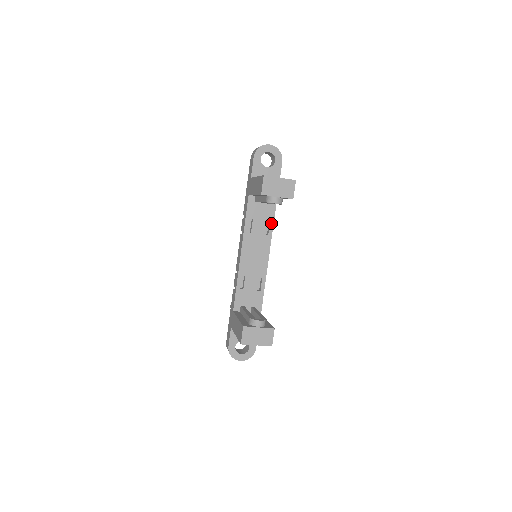
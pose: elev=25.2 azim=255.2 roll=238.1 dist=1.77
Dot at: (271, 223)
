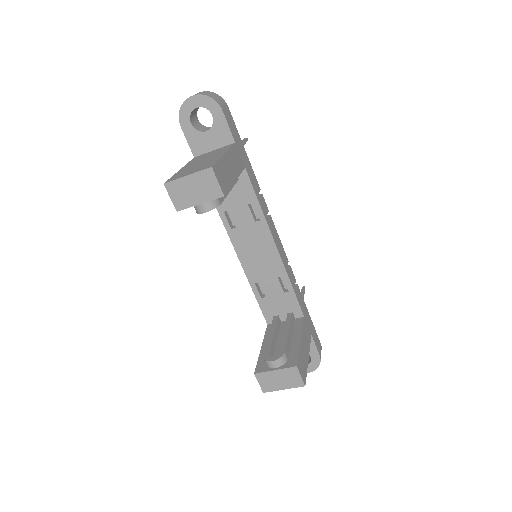
Dot at: (255, 204)
